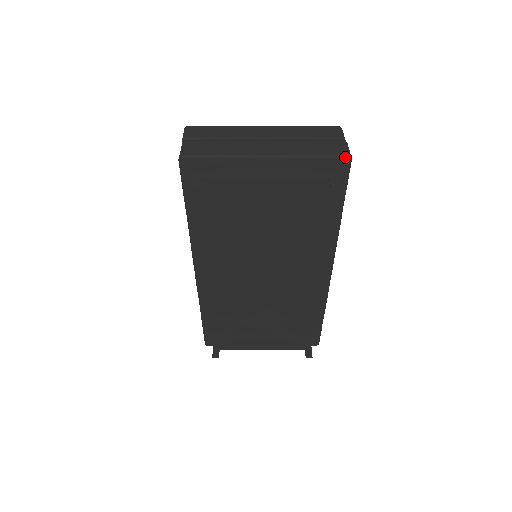
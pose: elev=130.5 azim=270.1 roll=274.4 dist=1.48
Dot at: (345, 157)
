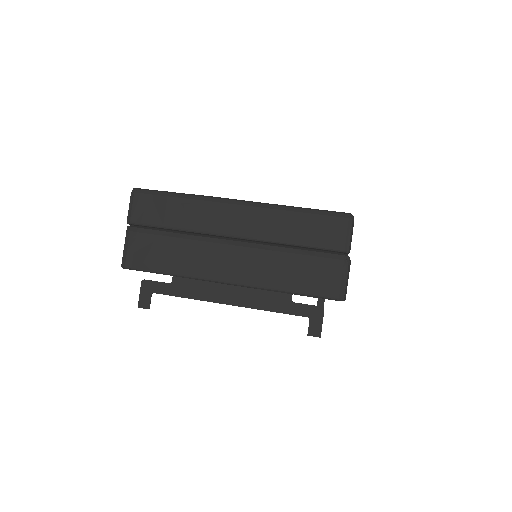
Dot at: (335, 300)
